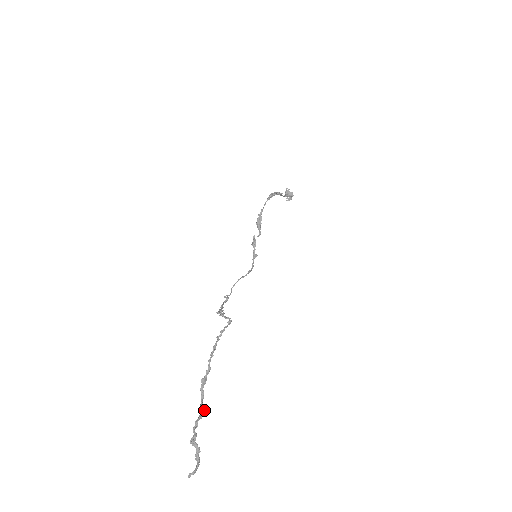
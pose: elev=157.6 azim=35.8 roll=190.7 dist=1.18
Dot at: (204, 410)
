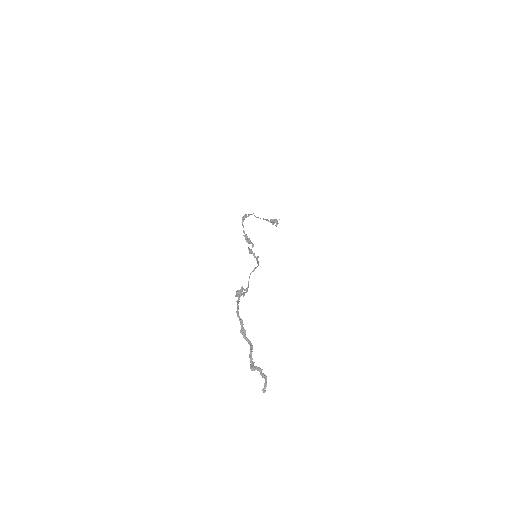
Dot at: (252, 346)
